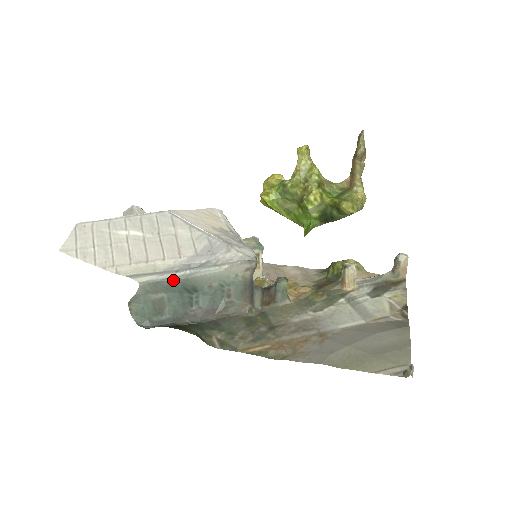
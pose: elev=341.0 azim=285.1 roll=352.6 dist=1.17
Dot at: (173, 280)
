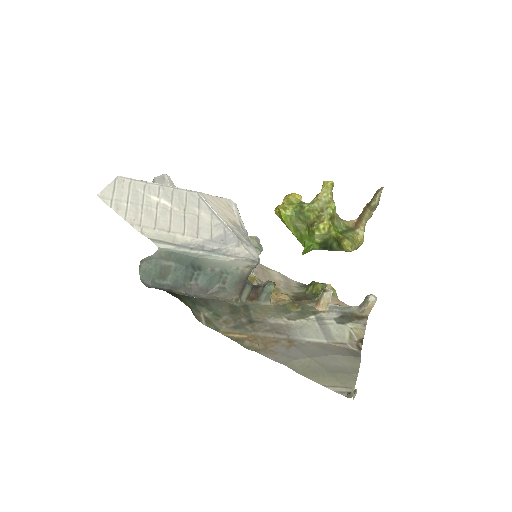
Dot at: (186, 255)
